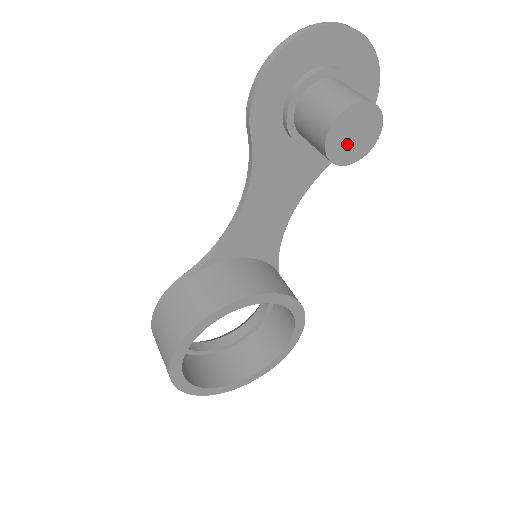
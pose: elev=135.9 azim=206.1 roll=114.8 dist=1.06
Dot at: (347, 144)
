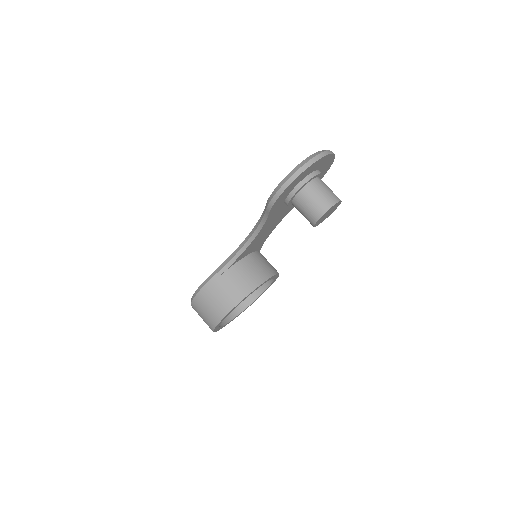
Dot at: (323, 218)
